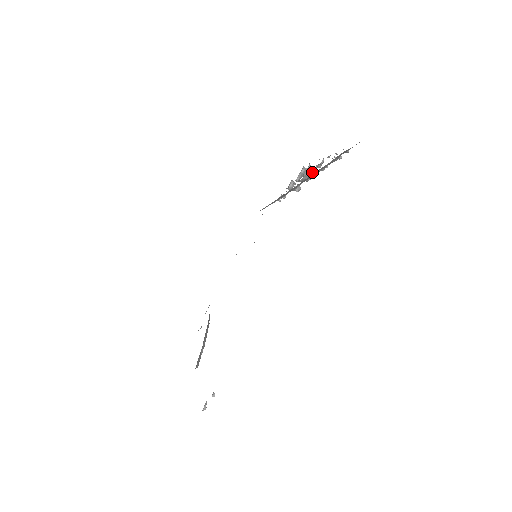
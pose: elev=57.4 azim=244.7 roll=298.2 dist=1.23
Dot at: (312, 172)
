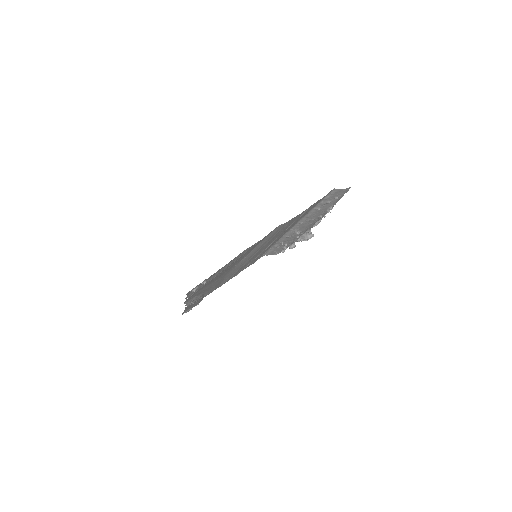
Dot at: (310, 234)
